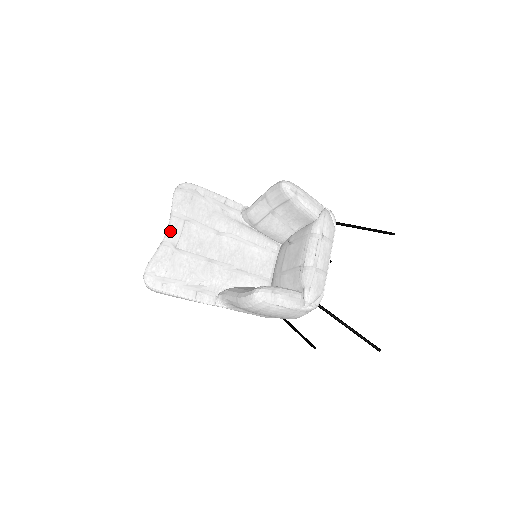
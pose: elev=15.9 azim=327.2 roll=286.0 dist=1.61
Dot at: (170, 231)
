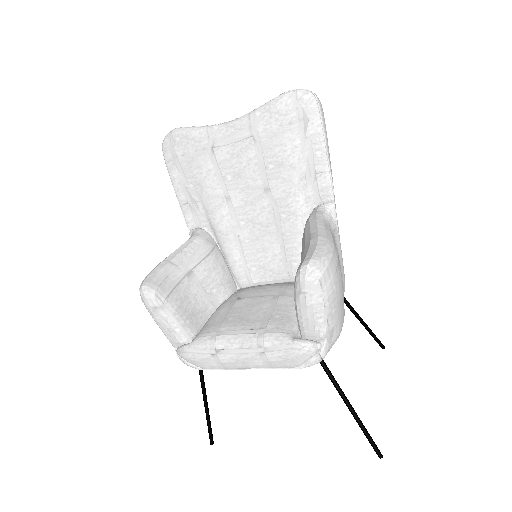
Dot at: (228, 126)
